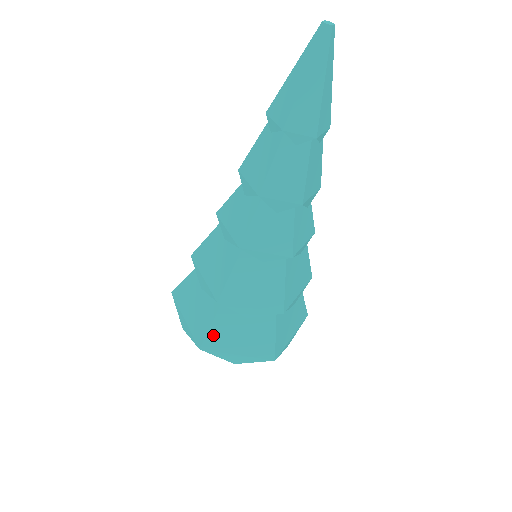
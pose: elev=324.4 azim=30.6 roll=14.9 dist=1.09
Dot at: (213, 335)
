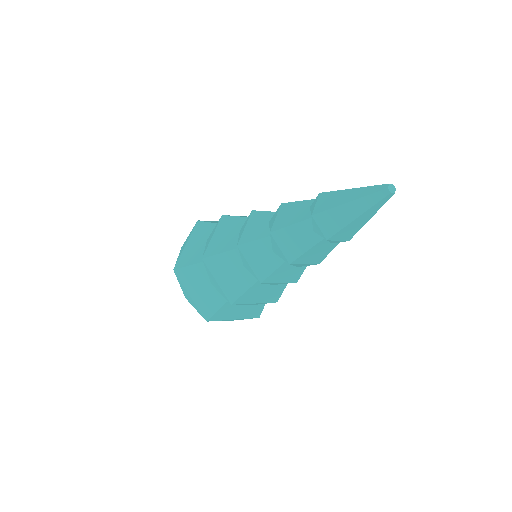
Dot at: (219, 314)
